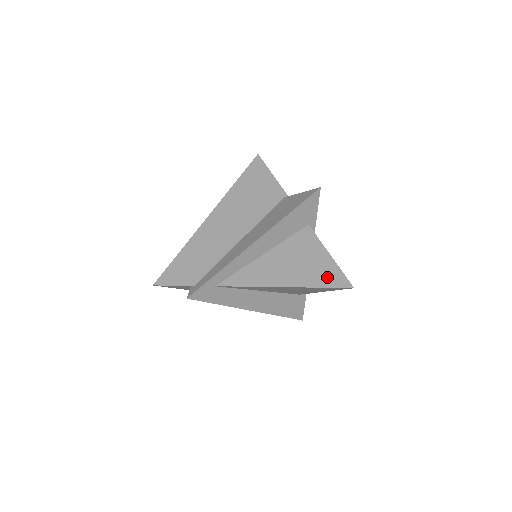
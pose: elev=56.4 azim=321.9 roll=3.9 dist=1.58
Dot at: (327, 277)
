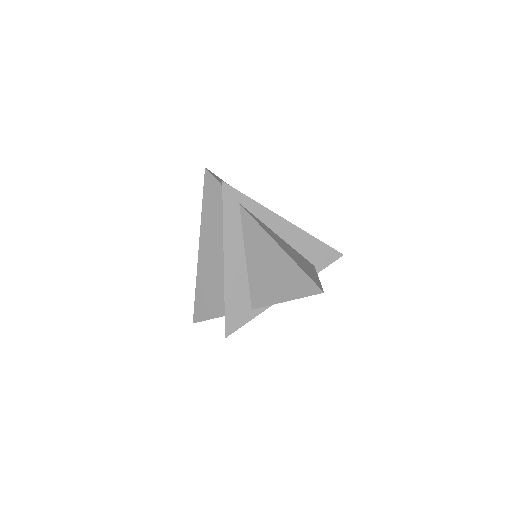
Dot at: (310, 274)
